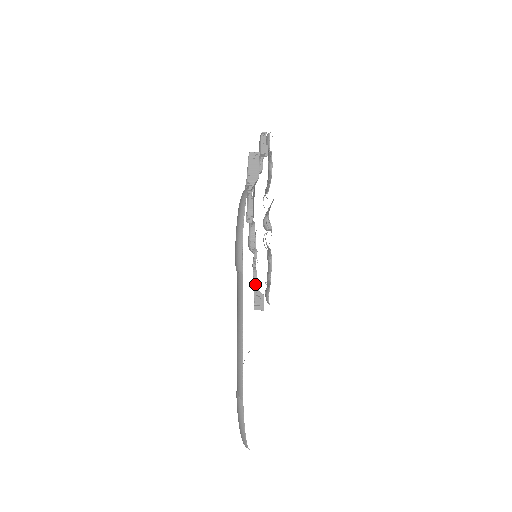
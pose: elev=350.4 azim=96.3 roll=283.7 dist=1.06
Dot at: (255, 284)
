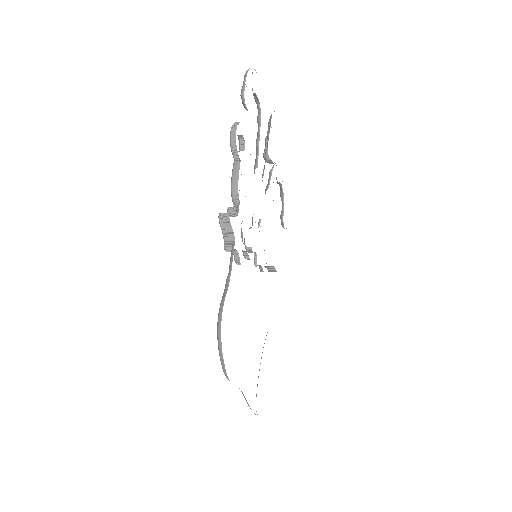
Dot at: (262, 270)
